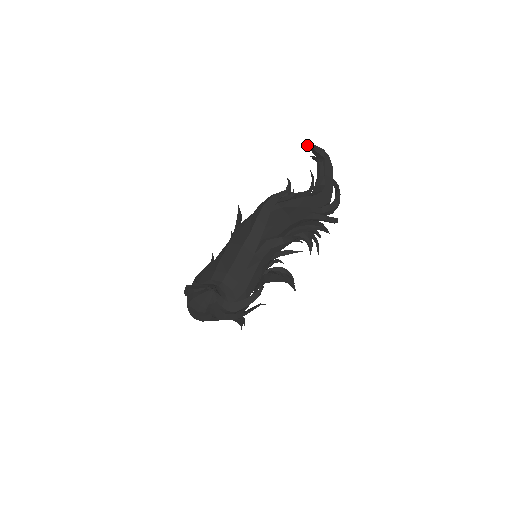
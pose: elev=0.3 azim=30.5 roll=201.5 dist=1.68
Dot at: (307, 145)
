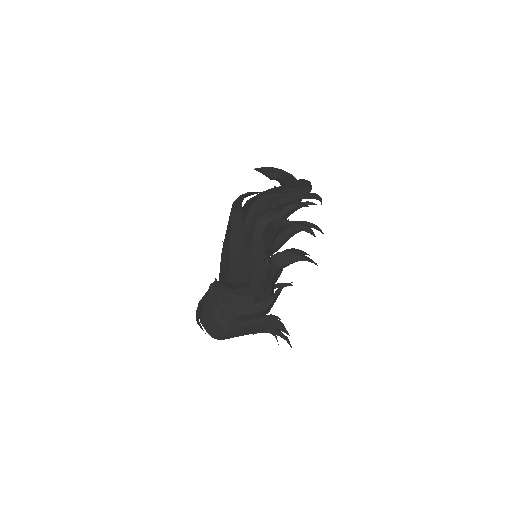
Dot at: (256, 168)
